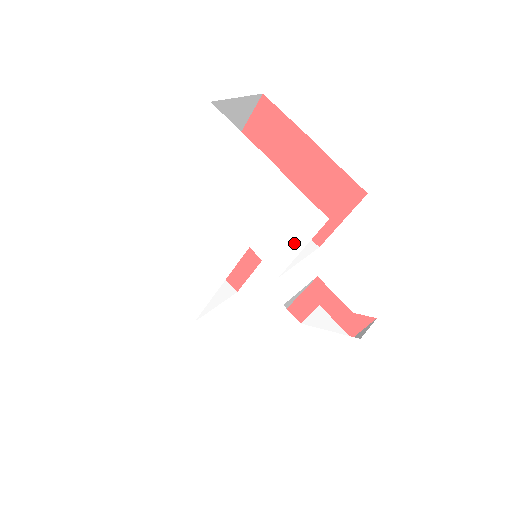
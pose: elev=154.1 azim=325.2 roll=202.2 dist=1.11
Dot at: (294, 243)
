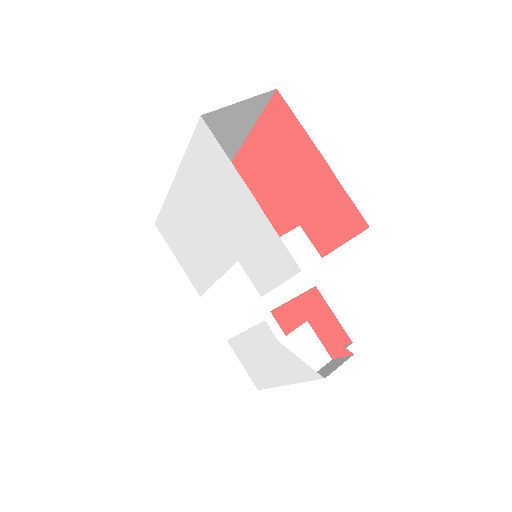
Dot at: (273, 276)
